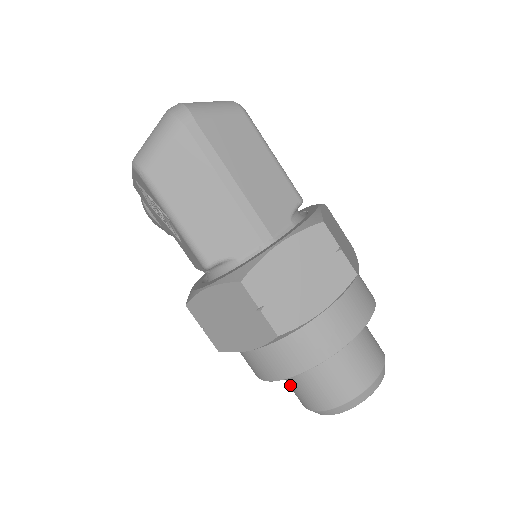
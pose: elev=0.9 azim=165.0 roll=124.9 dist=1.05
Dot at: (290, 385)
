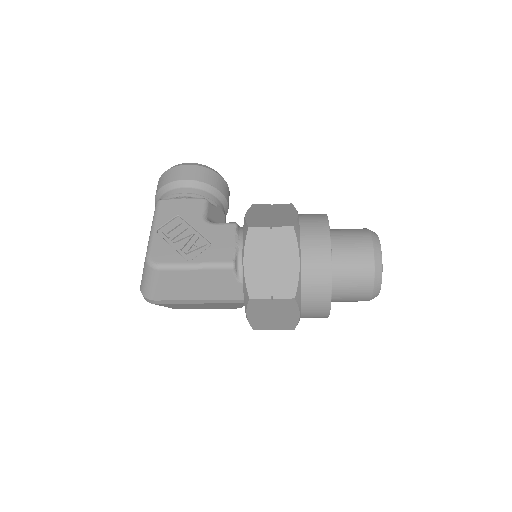
Dot at: occluded
